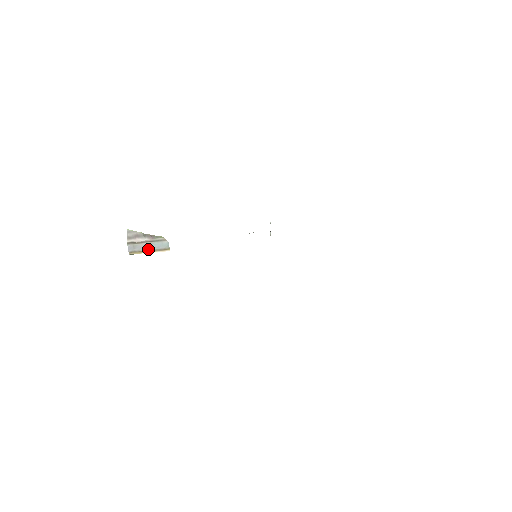
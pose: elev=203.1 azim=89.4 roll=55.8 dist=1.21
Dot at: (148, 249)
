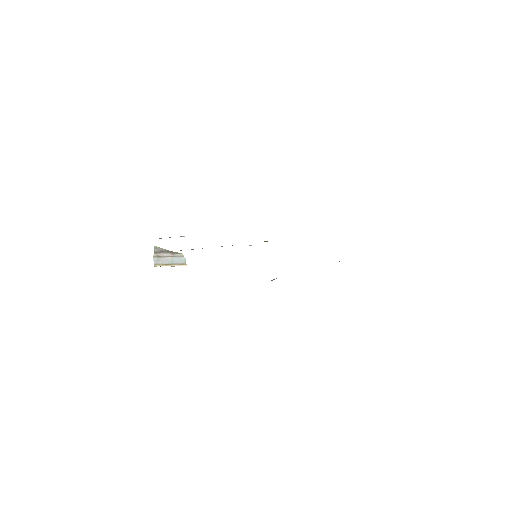
Dot at: (169, 263)
